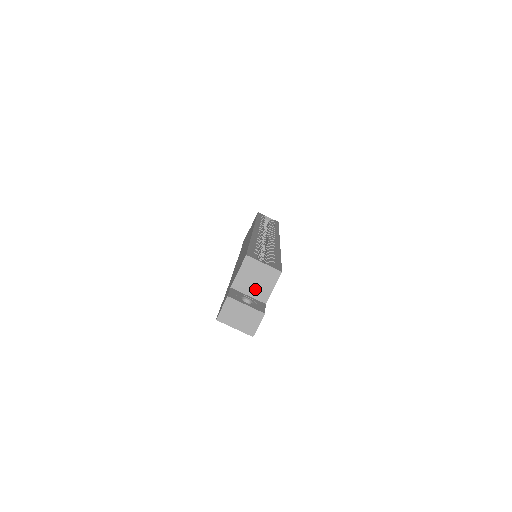
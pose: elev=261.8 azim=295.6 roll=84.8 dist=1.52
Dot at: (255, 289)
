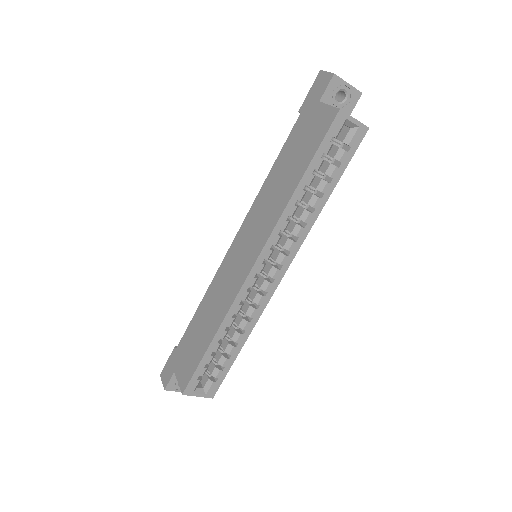
Dot at: occluded
